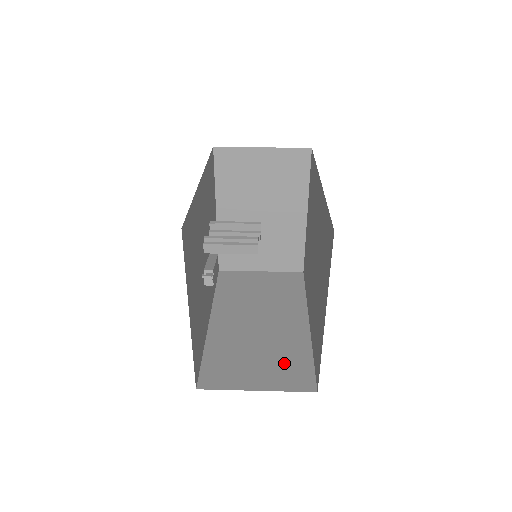
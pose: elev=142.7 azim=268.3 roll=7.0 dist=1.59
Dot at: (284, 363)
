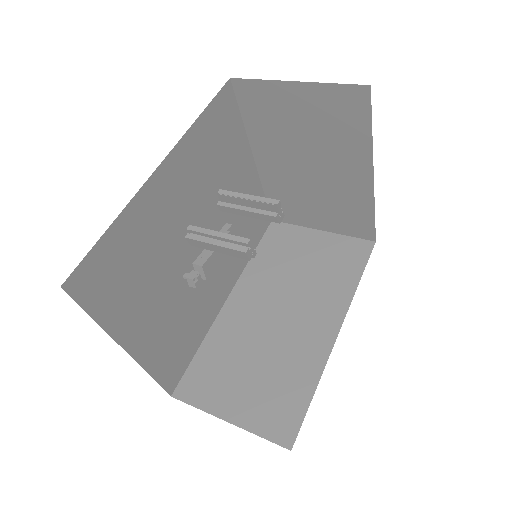
Dot at: (275, 391)
